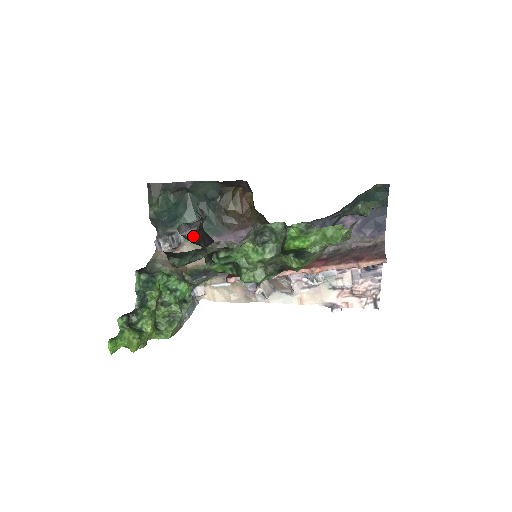
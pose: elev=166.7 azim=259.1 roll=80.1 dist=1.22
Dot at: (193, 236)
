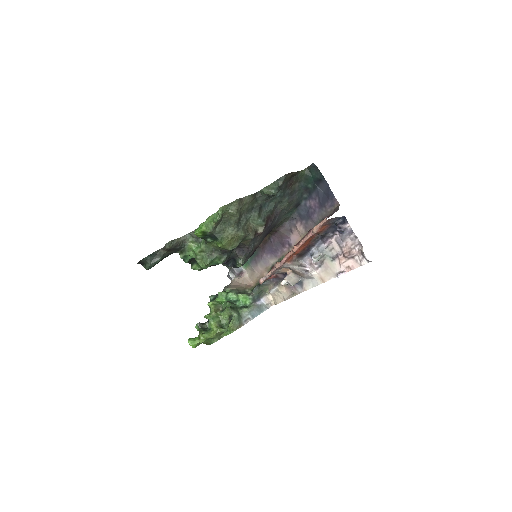
Dot at: occluded
